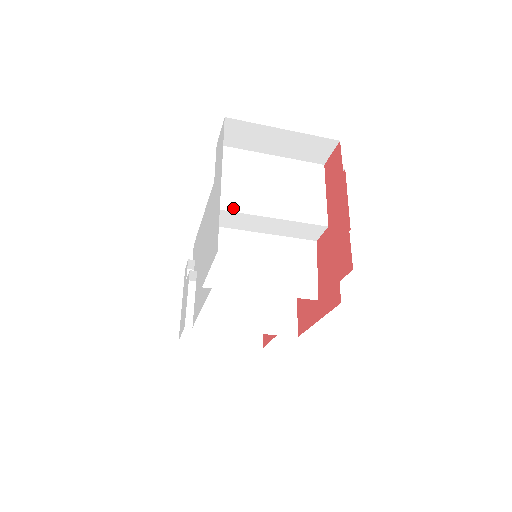
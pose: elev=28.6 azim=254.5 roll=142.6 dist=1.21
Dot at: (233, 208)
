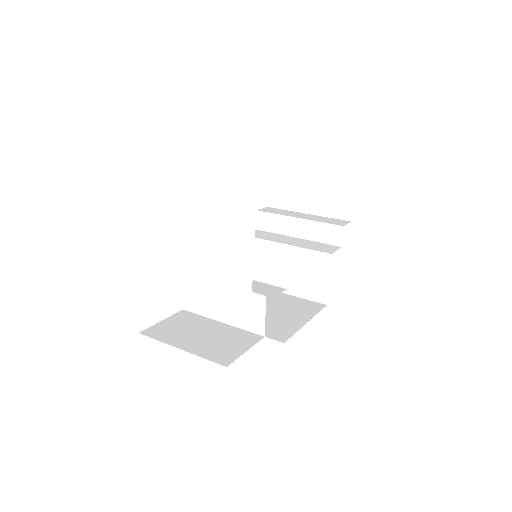
Dot at: (177, 267)
